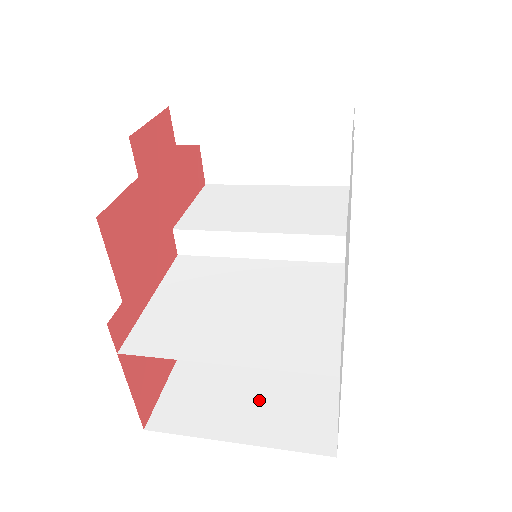
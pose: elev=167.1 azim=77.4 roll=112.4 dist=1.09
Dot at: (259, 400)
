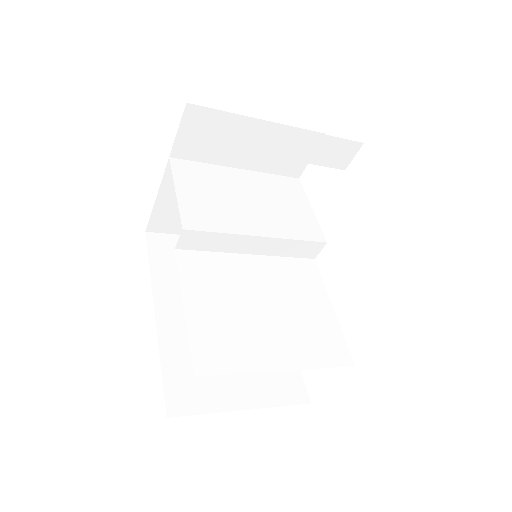
Dot at: occluded
